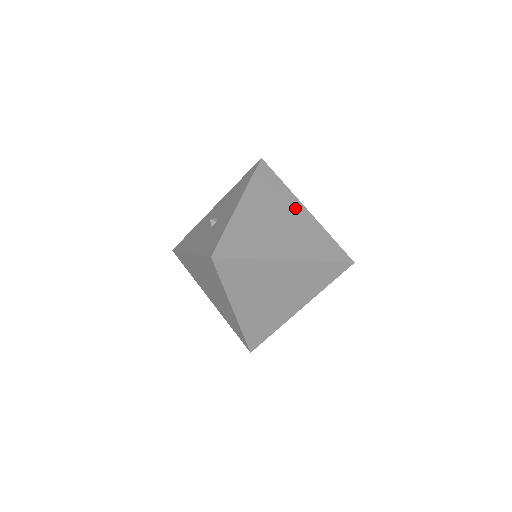
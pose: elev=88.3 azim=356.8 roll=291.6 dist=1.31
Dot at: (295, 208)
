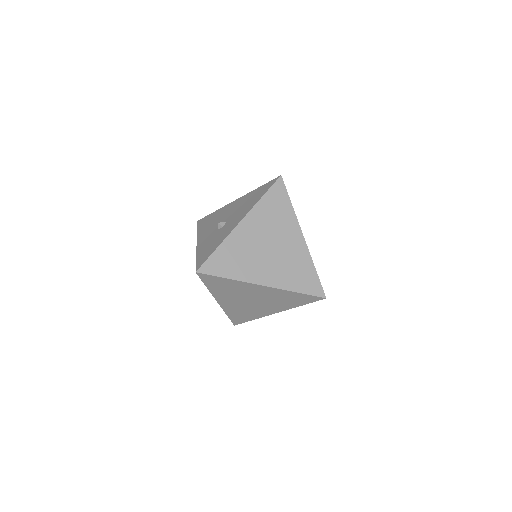
Dot at: (292, 235)
